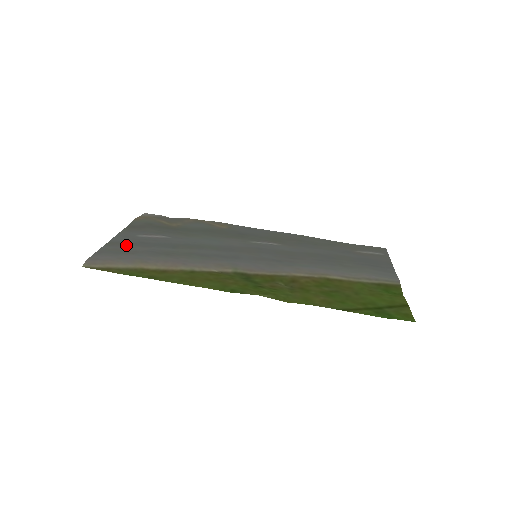
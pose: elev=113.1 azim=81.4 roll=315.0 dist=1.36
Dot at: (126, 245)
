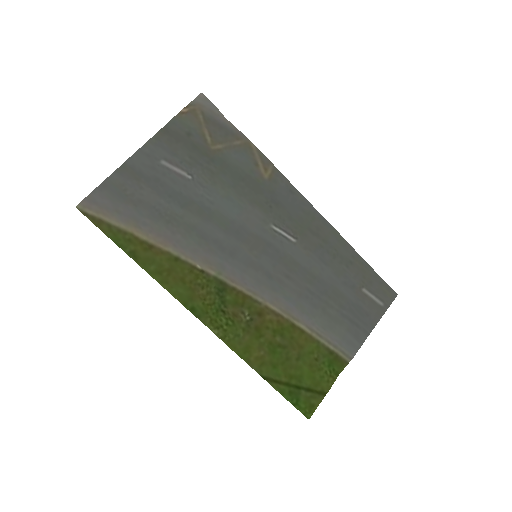
Dot at: (138, 180)
